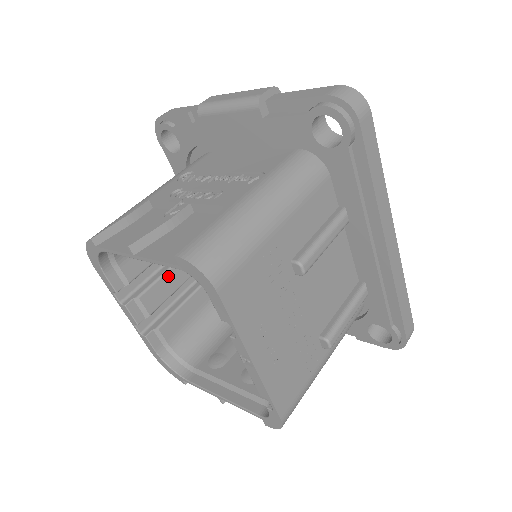
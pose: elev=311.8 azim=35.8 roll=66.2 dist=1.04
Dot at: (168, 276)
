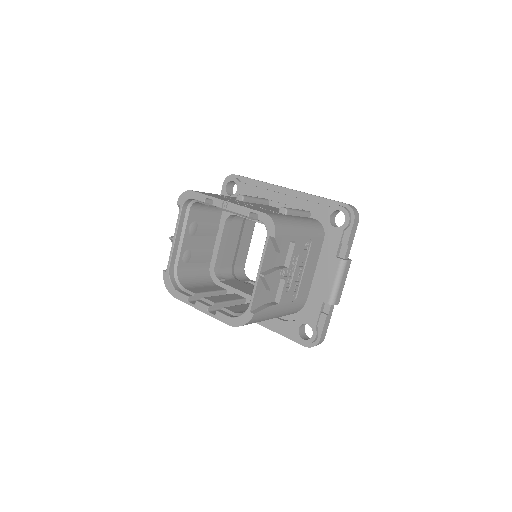
Dot at: (221, 296)
